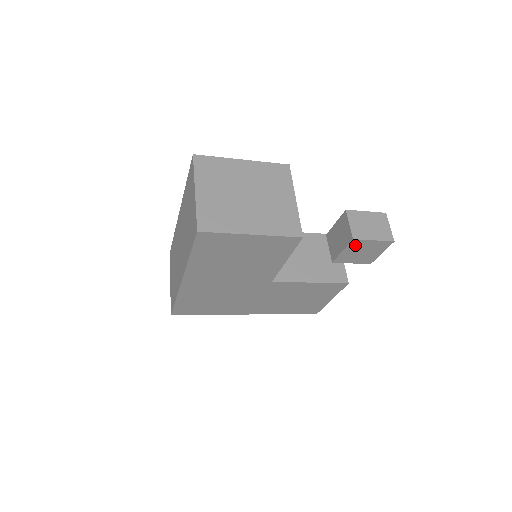
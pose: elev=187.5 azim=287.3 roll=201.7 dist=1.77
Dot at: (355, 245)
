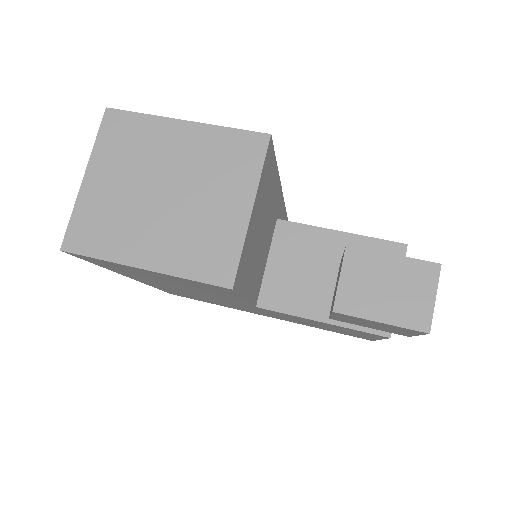
Dot at: (347, 316)
